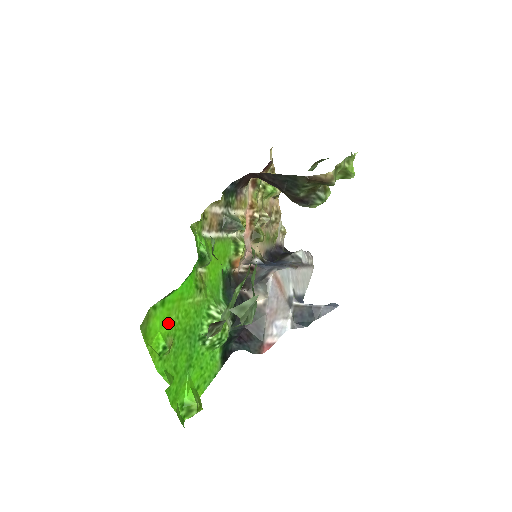
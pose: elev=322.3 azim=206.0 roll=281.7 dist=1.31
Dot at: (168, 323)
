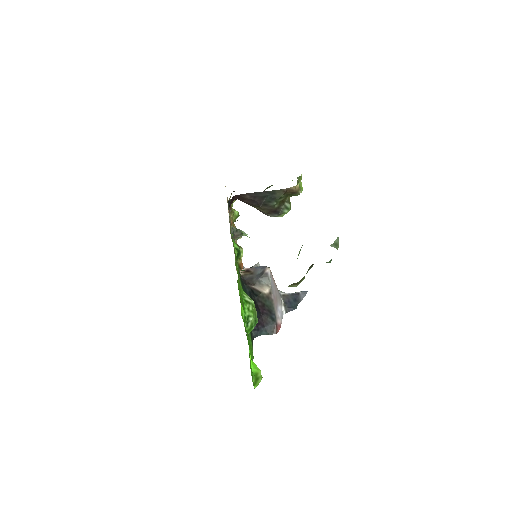
Dot at: (240, 299)
